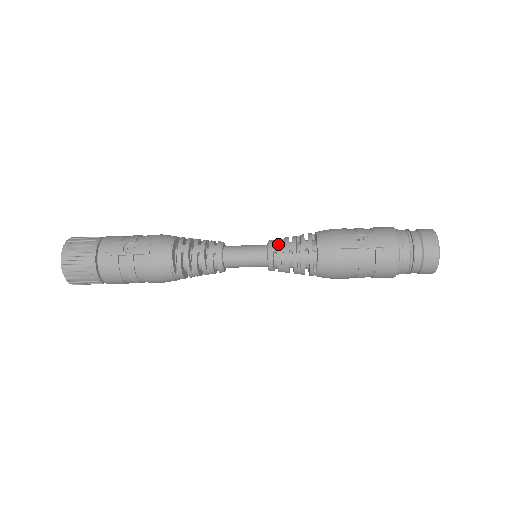
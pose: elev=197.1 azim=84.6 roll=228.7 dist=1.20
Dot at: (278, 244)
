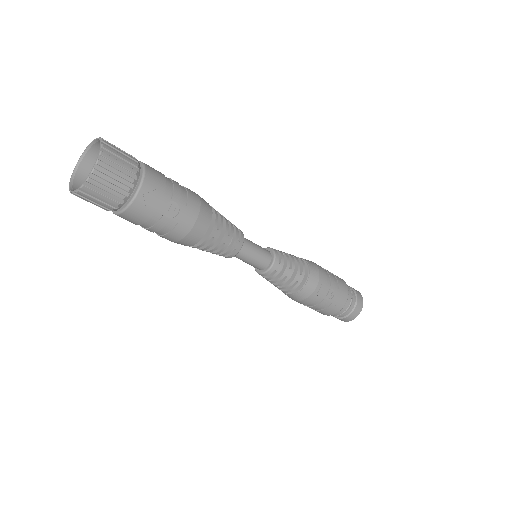
Dot at: (282, 265)
